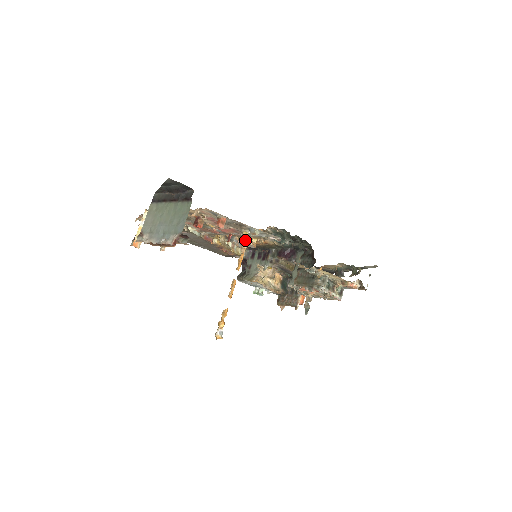
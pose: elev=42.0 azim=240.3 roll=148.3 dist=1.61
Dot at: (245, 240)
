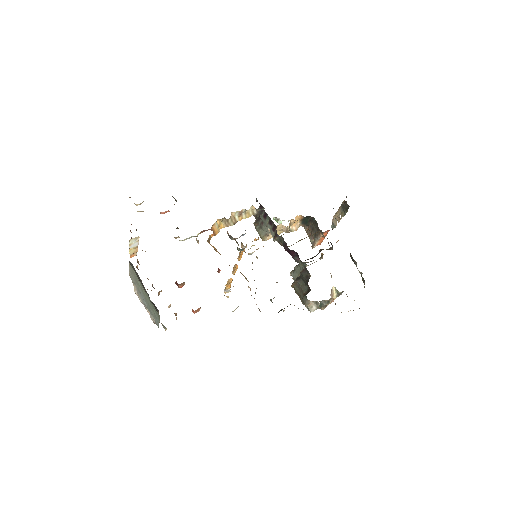
Dot at: (243, 245)
